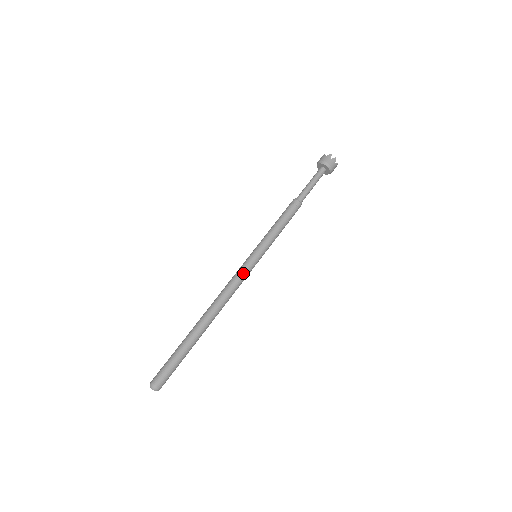
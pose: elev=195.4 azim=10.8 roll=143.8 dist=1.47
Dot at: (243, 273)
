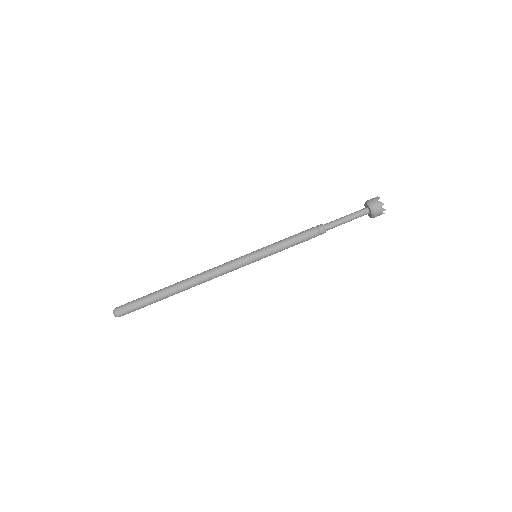
Dot at: (235, 266)
